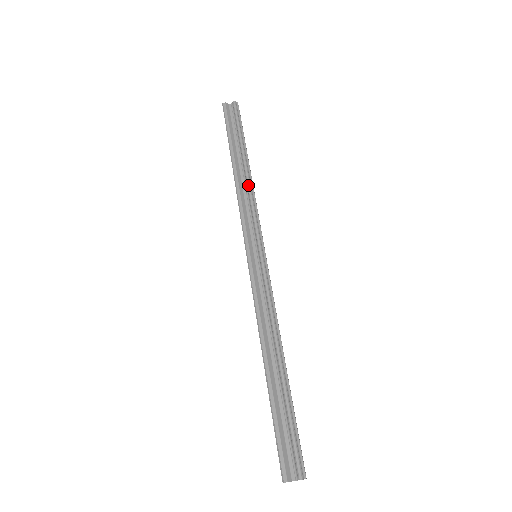
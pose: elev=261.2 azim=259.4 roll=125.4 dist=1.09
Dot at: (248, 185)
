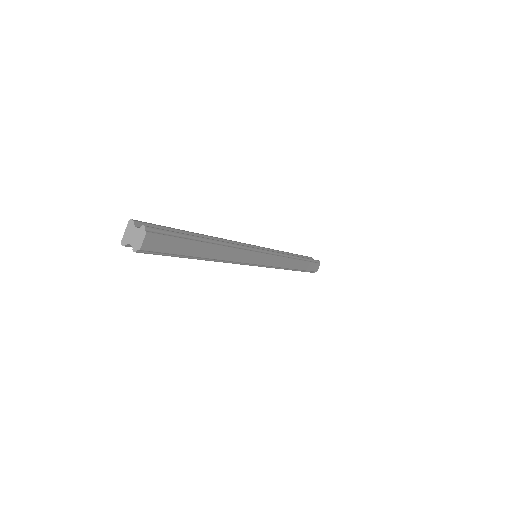
Dot at: occluded
